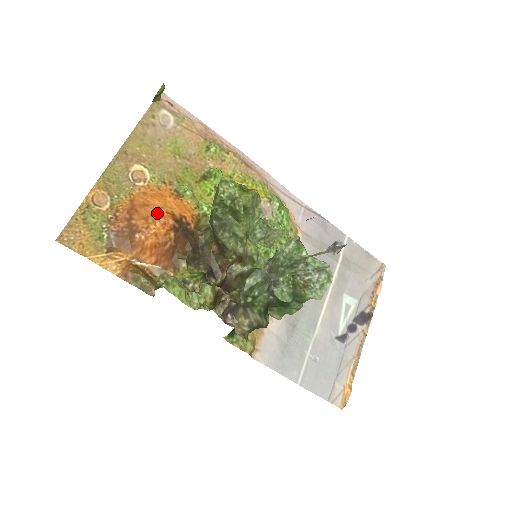
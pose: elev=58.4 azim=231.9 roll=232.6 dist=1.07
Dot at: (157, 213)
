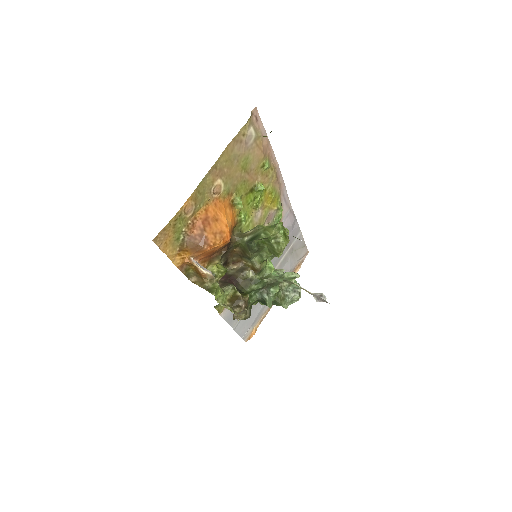
Dot at: (223, 232)
